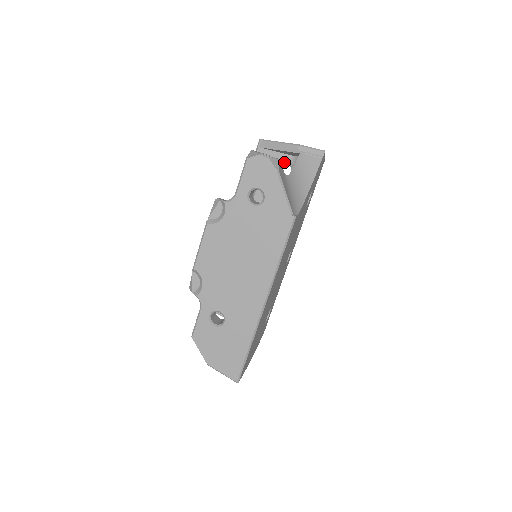
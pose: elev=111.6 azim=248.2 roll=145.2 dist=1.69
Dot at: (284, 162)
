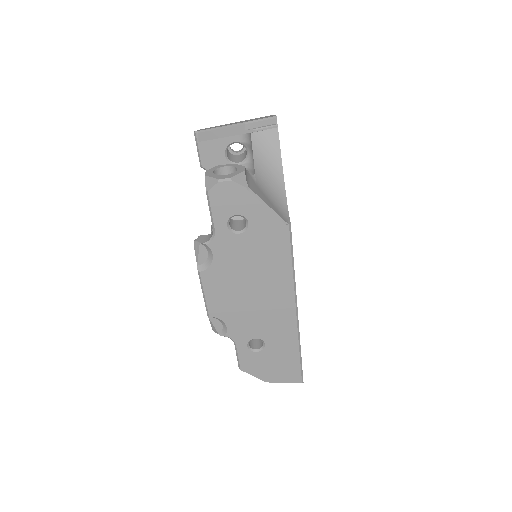
Dot at: occluded
